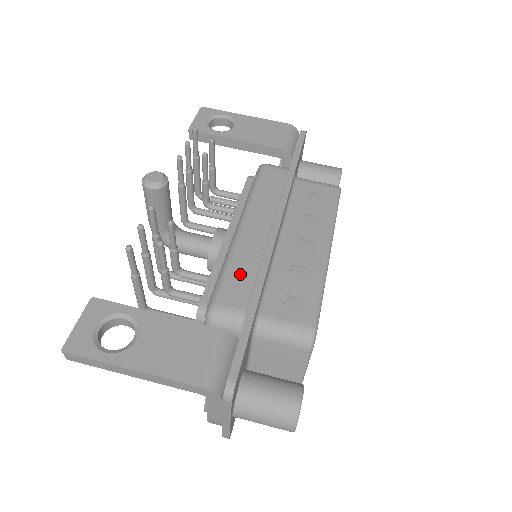
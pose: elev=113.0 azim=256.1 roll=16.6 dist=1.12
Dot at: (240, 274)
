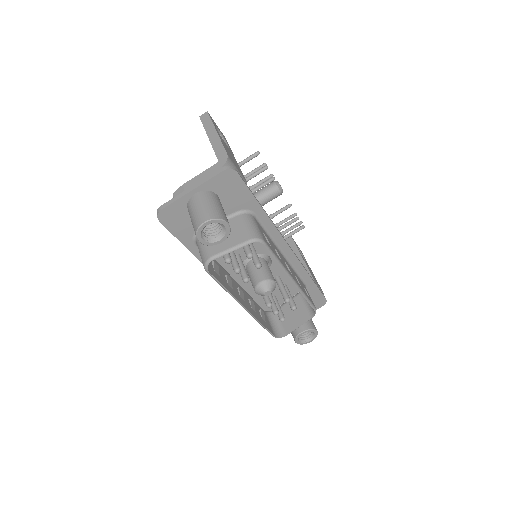
Dot at: occluded
